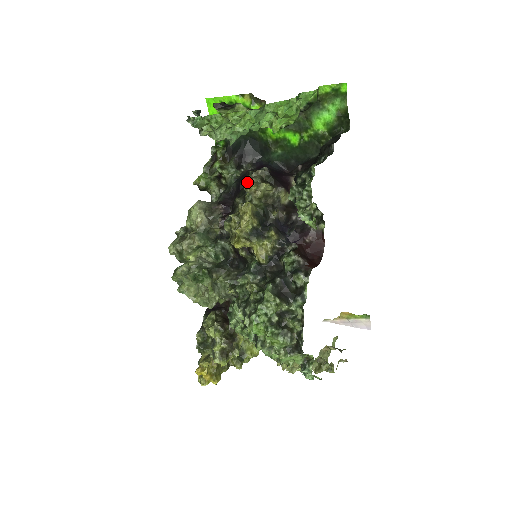
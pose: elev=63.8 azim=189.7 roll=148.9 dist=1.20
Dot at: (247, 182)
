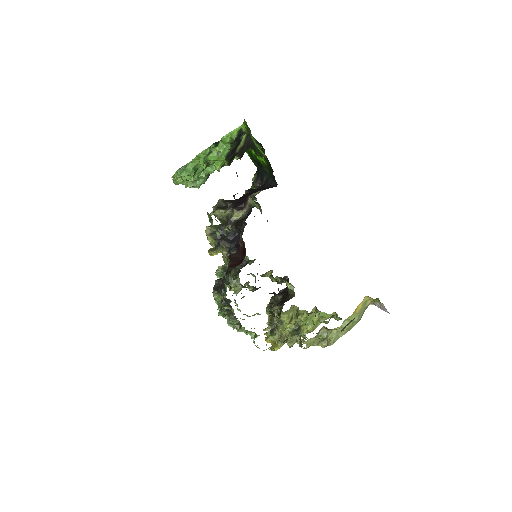
Dot at: occluded
